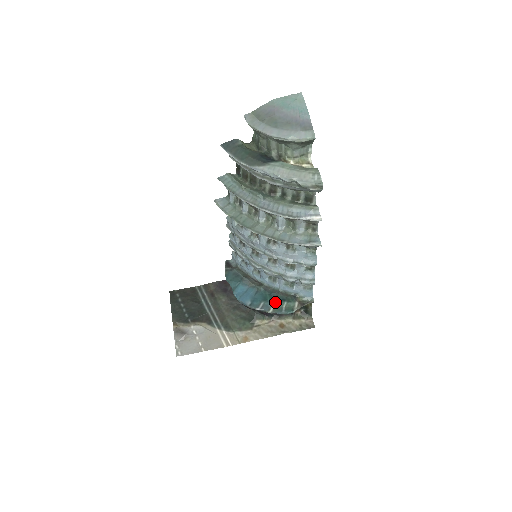
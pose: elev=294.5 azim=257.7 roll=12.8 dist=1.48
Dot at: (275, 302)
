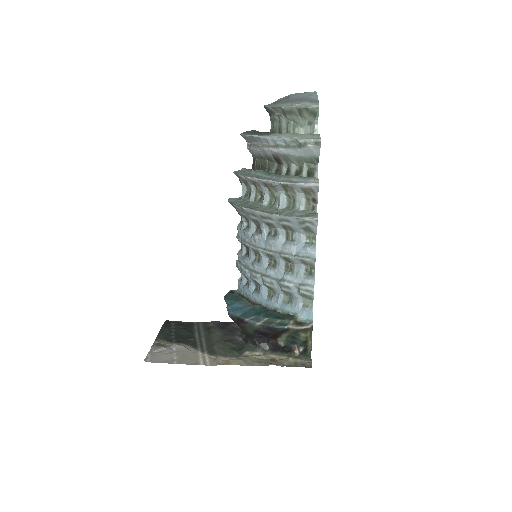
Dot at: (268, 317)
